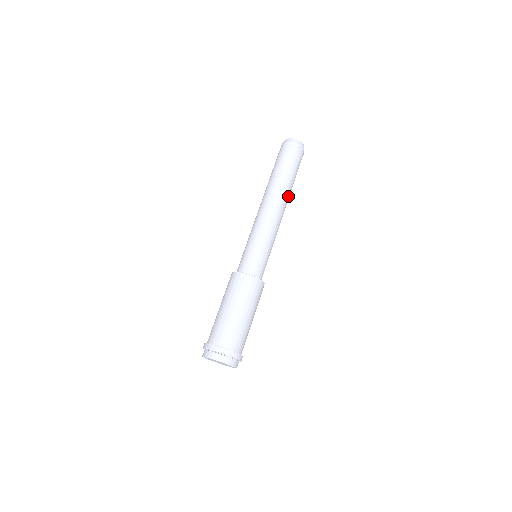
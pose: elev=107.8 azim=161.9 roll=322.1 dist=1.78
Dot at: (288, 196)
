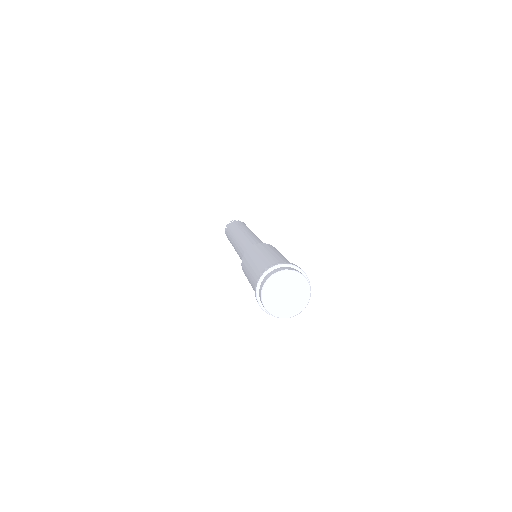
Dot at: occluded
